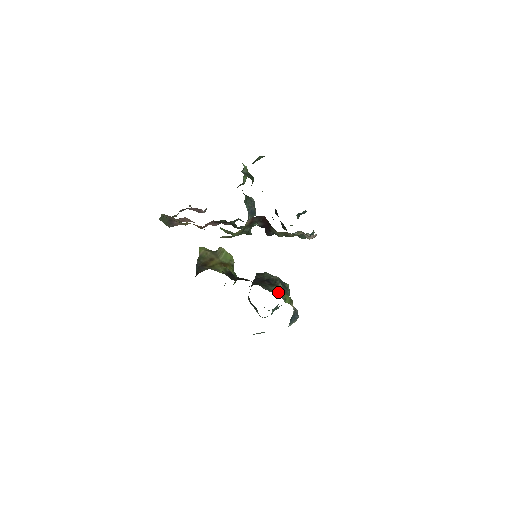
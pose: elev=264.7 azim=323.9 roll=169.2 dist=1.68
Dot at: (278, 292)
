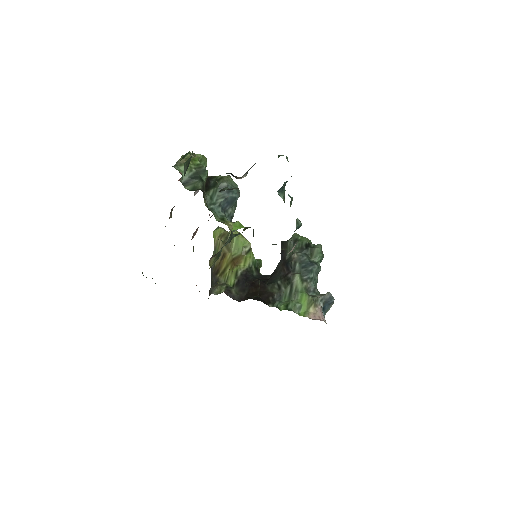
Dot at: (291, 298)
